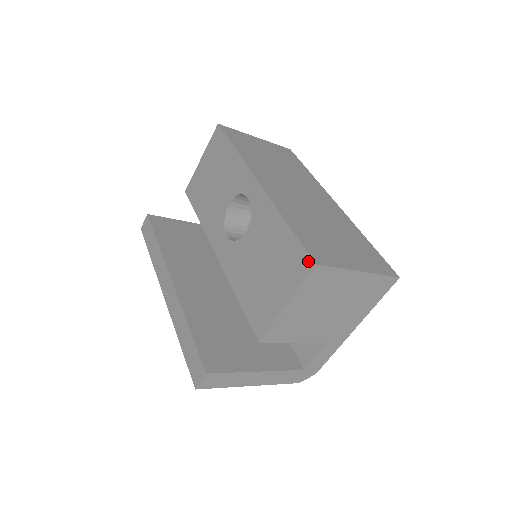
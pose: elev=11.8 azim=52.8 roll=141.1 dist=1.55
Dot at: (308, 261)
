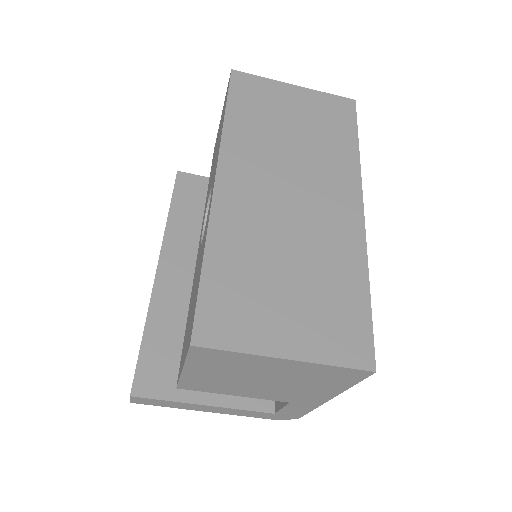
Dot at: (191, 334)
